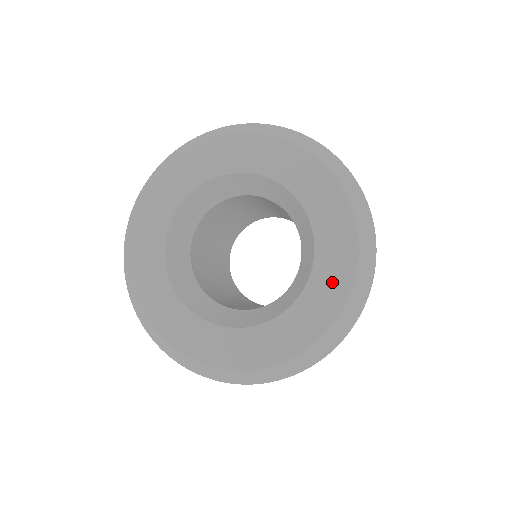
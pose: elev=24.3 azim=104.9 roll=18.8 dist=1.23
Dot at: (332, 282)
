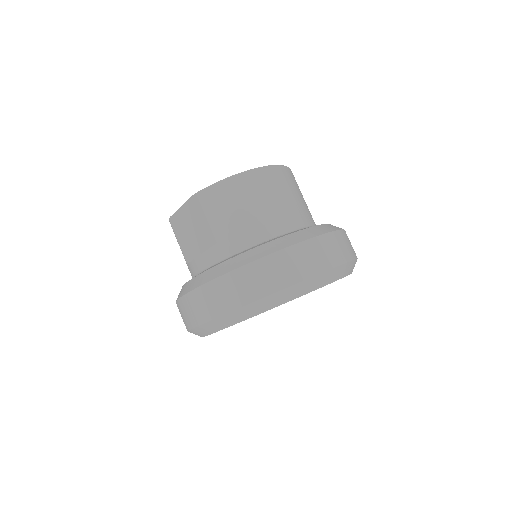
Dot at: occluded
